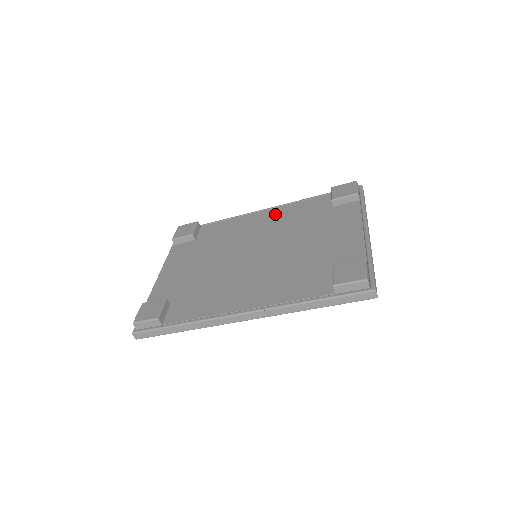
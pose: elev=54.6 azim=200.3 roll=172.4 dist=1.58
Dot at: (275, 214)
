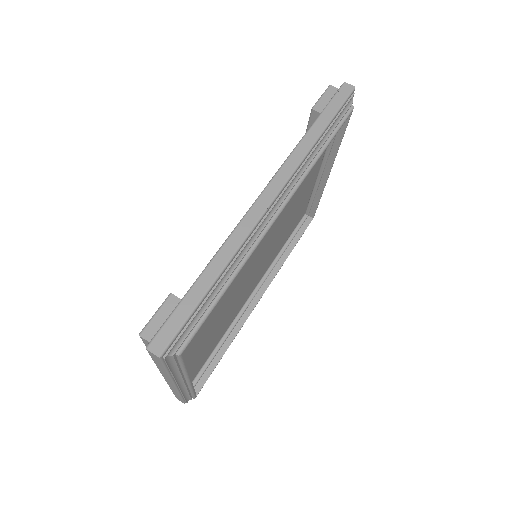
Dot at: occluded
